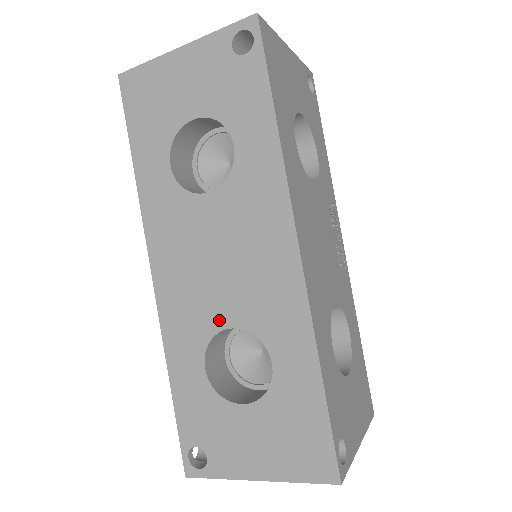
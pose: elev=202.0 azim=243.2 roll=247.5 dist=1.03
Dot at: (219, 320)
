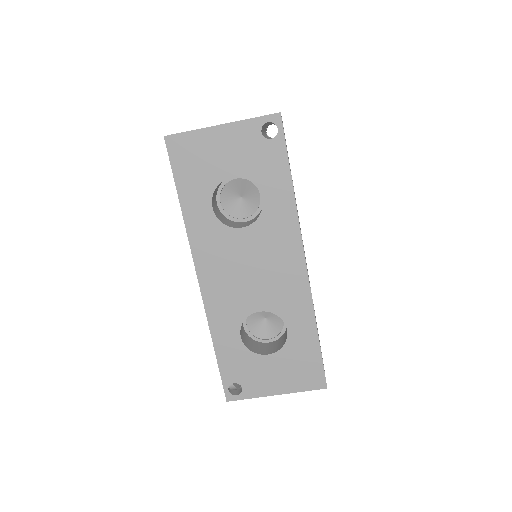
Dot at: (251, 307)
